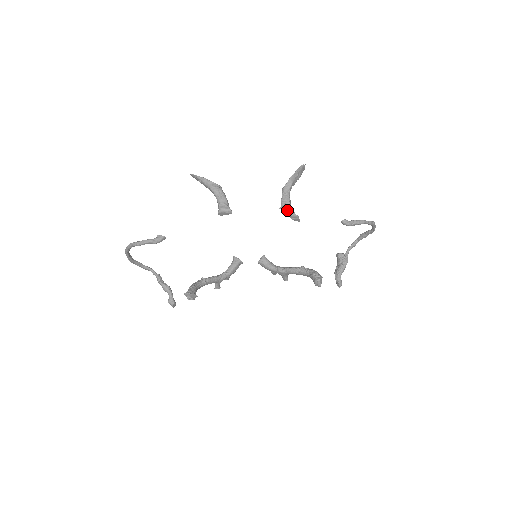
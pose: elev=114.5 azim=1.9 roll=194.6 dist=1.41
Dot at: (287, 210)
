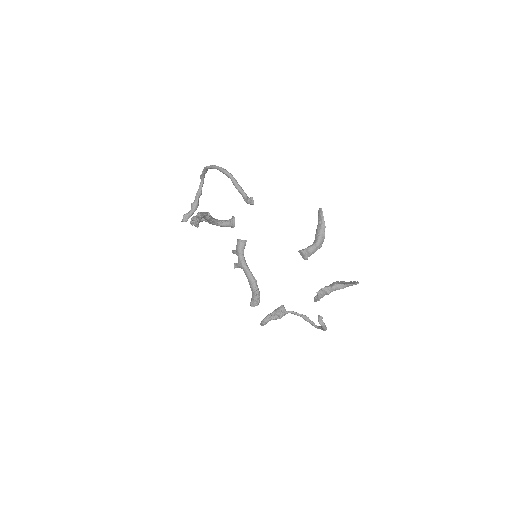
Dot at: (322, 293)
